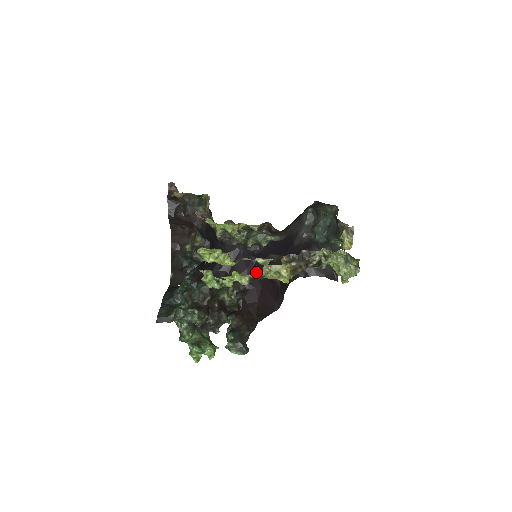
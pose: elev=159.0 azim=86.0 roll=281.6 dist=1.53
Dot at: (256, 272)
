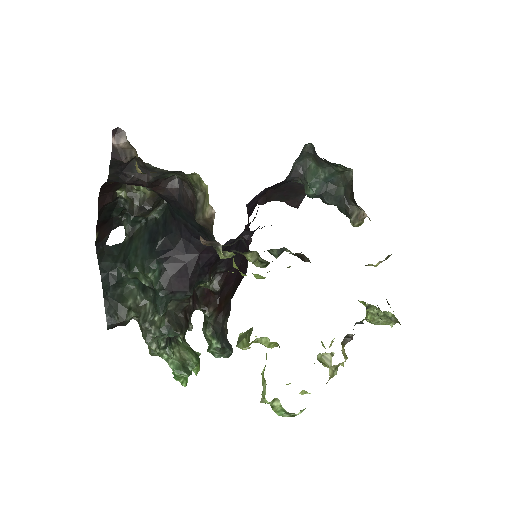
Dot at: occluded
